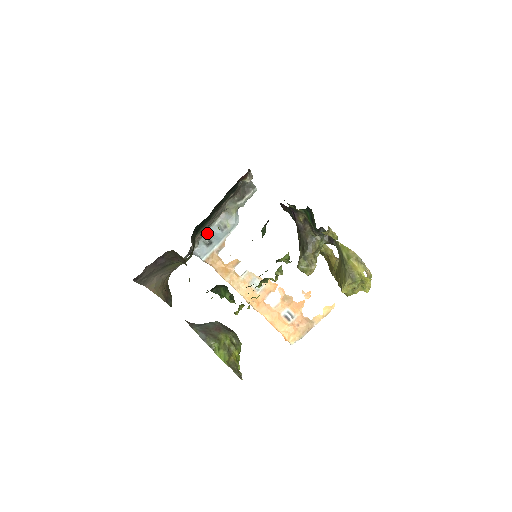
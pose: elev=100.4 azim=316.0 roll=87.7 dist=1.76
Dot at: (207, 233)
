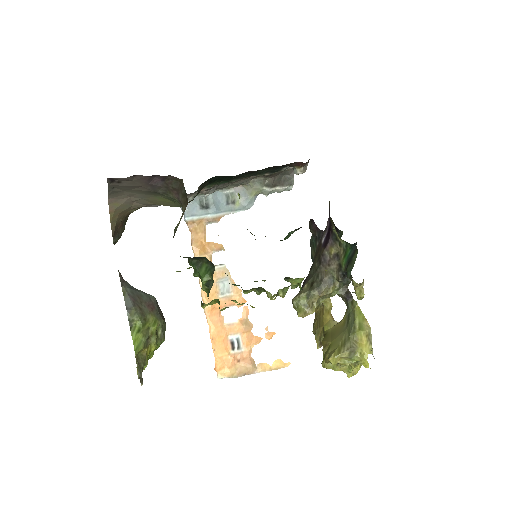
Dot at: (210, 194)
